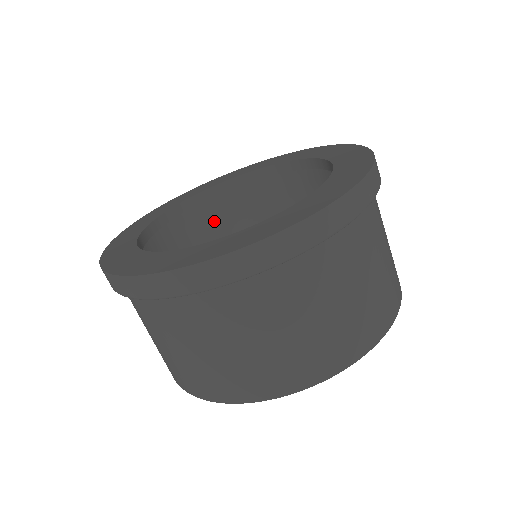
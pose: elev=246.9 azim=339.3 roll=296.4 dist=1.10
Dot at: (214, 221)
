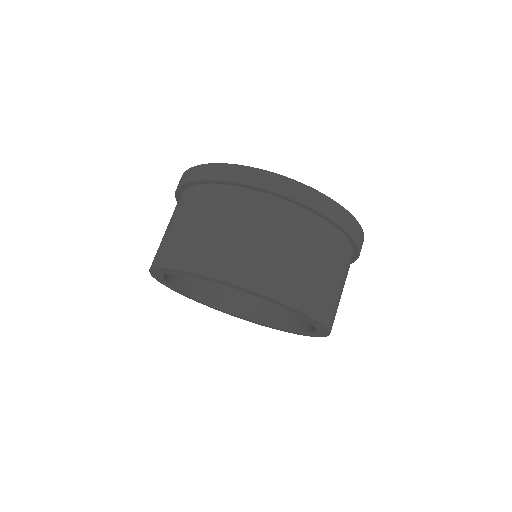
Dot at: occluded
